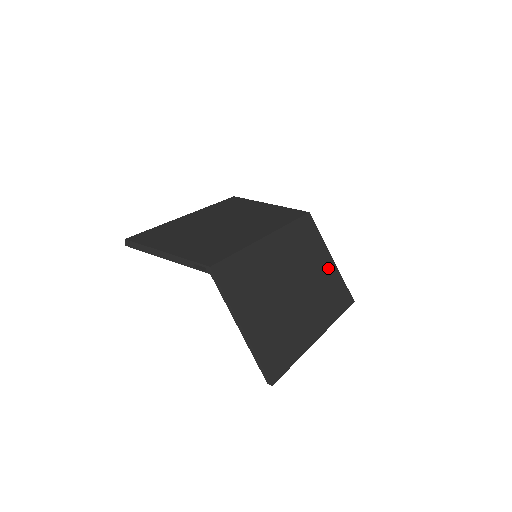
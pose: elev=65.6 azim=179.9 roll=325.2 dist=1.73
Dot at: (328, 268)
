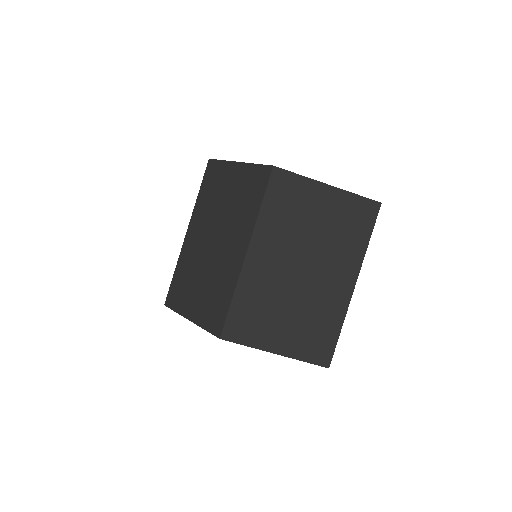
Dot at: (330, 204)
